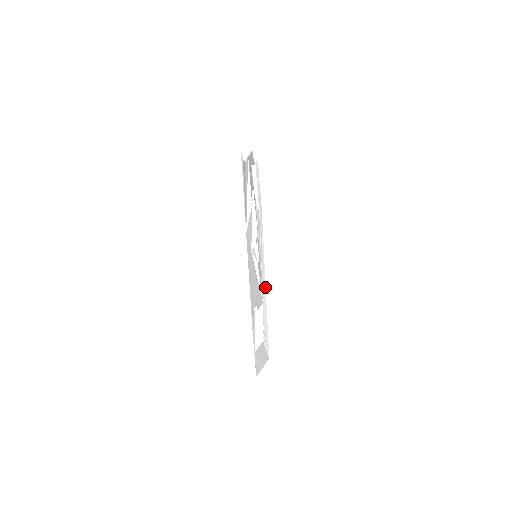
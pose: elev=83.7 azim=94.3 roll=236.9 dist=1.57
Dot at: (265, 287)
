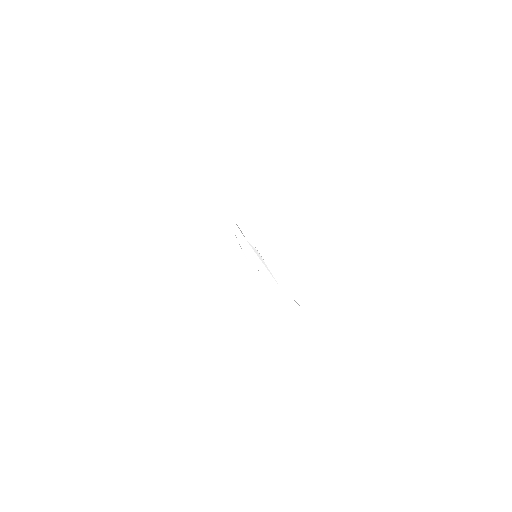
Dot at: occluded
